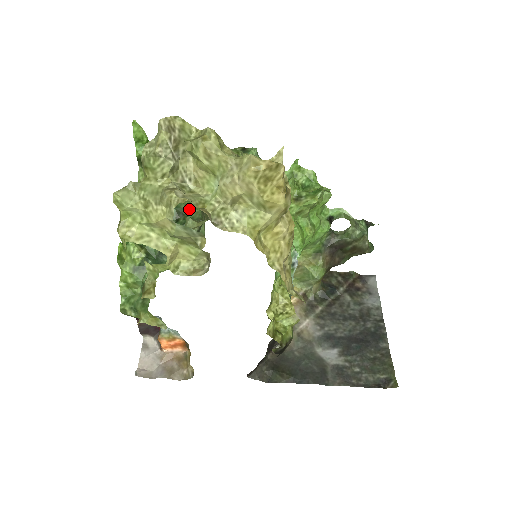
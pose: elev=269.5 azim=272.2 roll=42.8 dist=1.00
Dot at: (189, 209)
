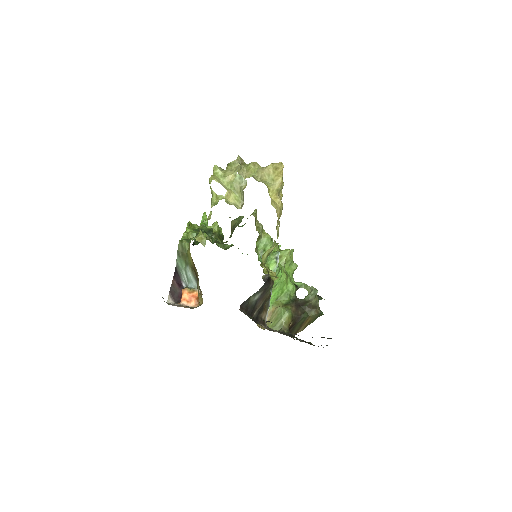
Dot at: (221, 243)
